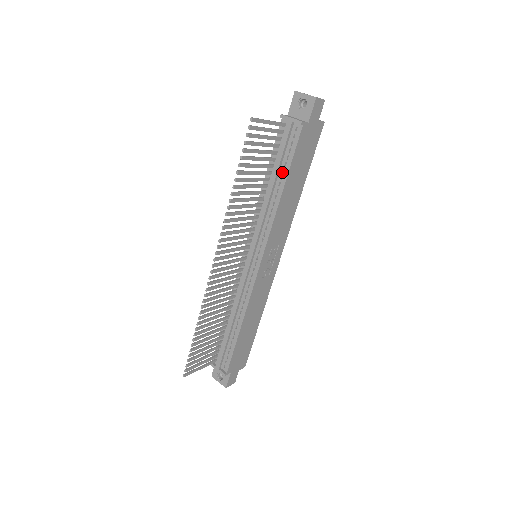
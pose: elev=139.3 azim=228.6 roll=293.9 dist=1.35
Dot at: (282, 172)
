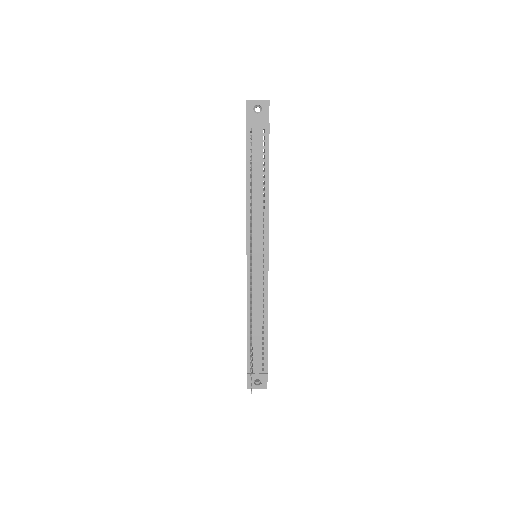
Dot at: (263, 172)
